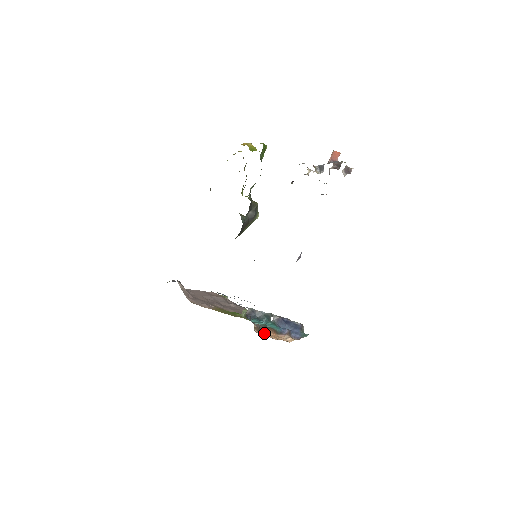
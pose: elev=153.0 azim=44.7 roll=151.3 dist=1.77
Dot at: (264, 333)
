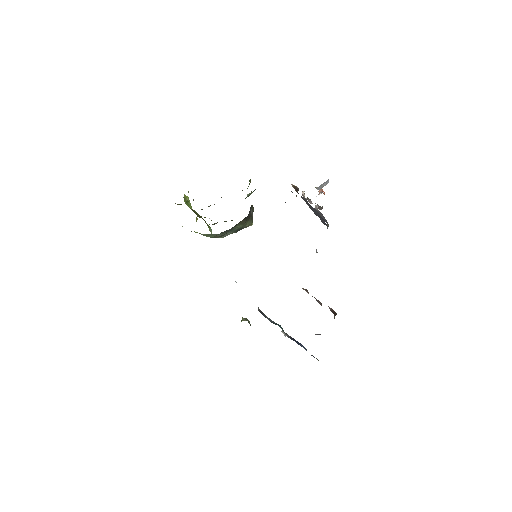
Dot at: occluded
